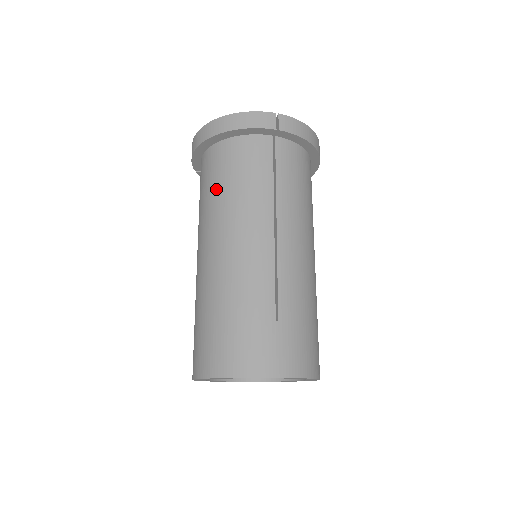
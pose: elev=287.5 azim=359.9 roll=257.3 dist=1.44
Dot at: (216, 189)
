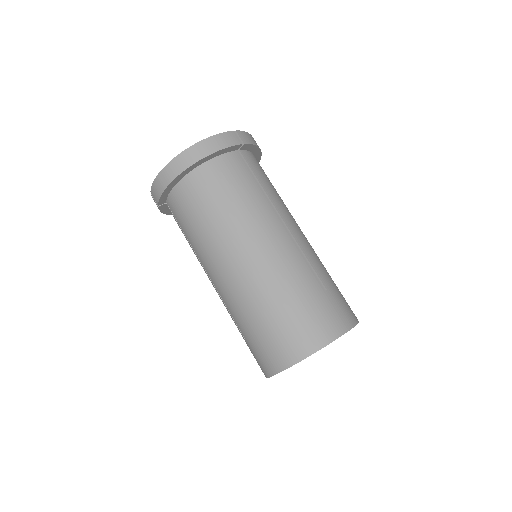
Dot at: (217, 210)
